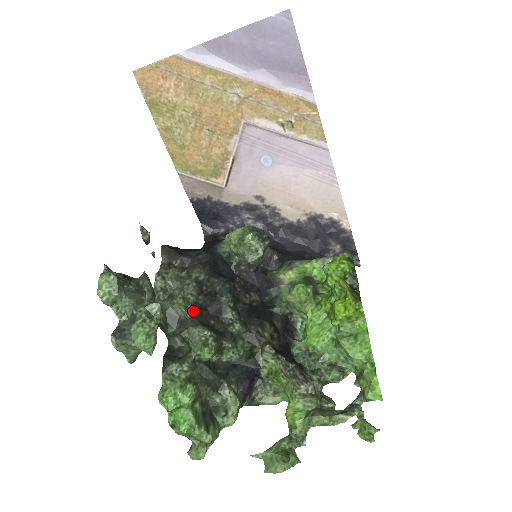
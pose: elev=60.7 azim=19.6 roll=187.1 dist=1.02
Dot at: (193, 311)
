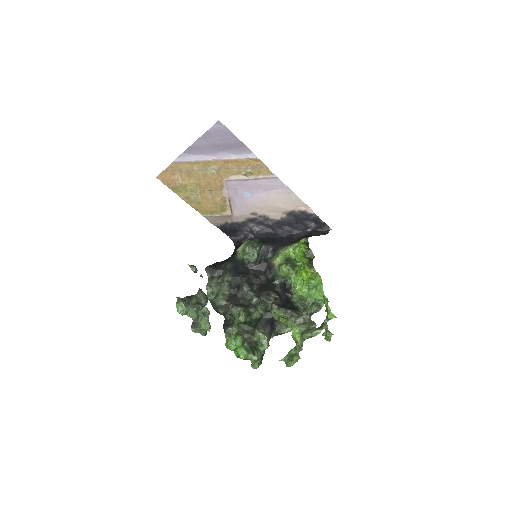
Dot at: (229, 299)
